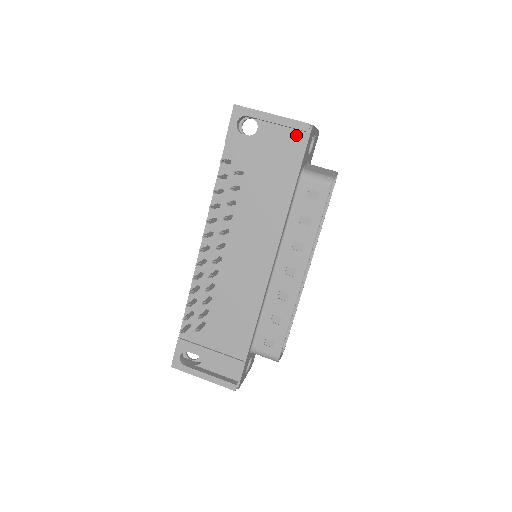
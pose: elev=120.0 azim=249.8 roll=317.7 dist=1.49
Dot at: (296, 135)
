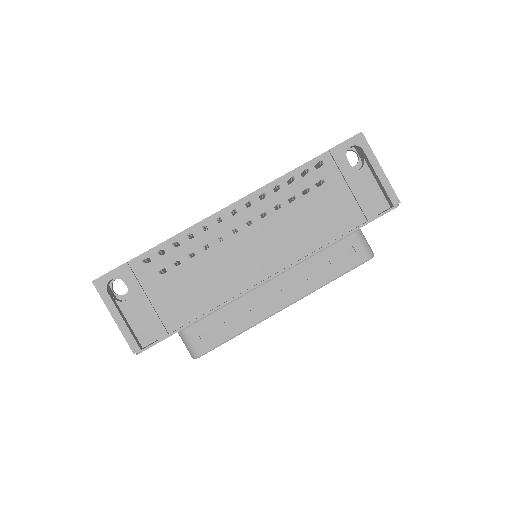
Dot at: (380, 199)
